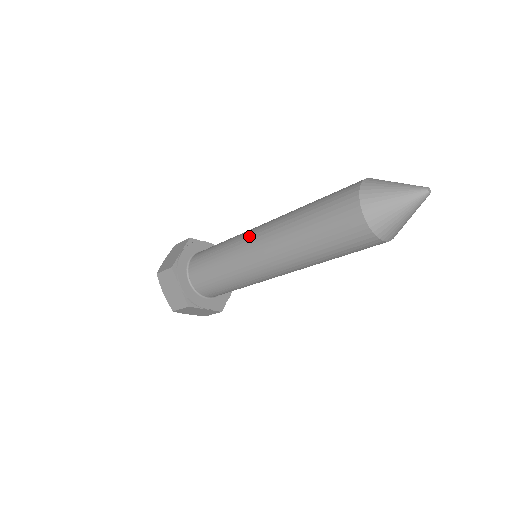
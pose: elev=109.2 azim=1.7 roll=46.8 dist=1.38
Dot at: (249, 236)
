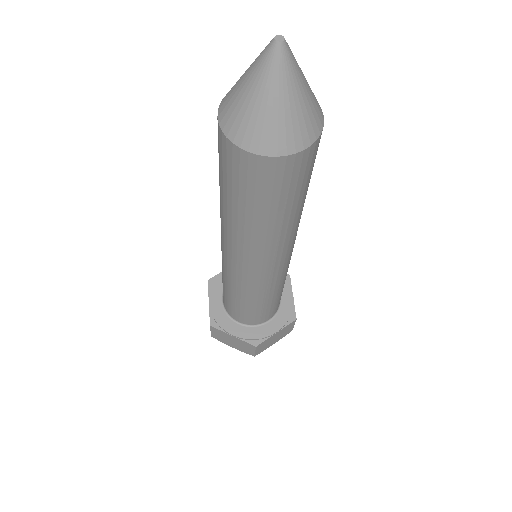
Dot at: occluded
